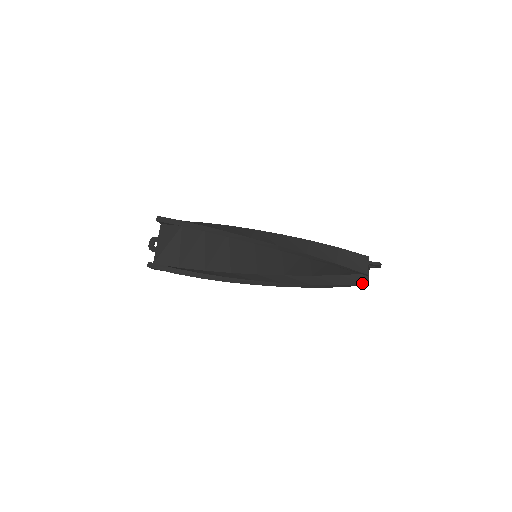
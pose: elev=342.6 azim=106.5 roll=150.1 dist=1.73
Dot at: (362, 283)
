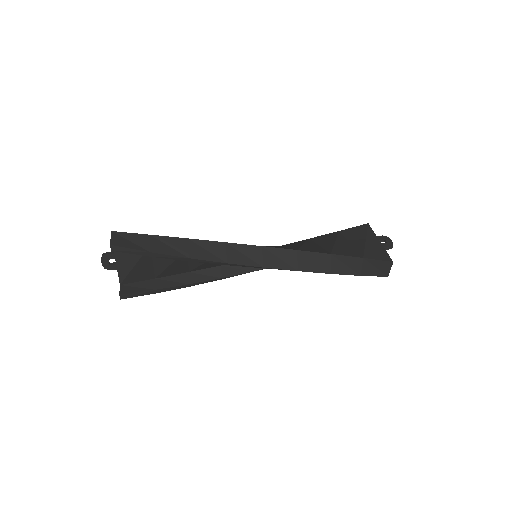
Dot at: occluded
